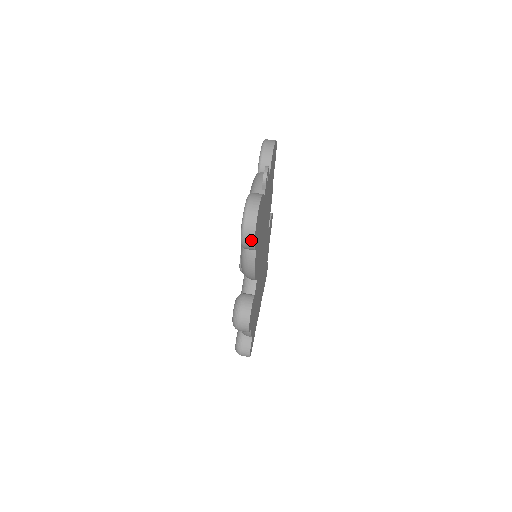
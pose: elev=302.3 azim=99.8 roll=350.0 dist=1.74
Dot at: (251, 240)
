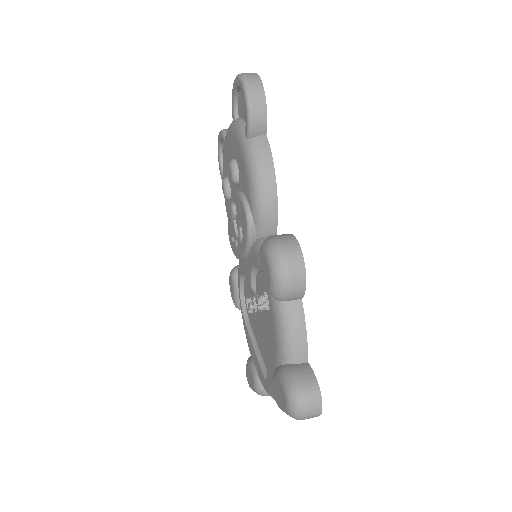
Dot at: (259, 91)
